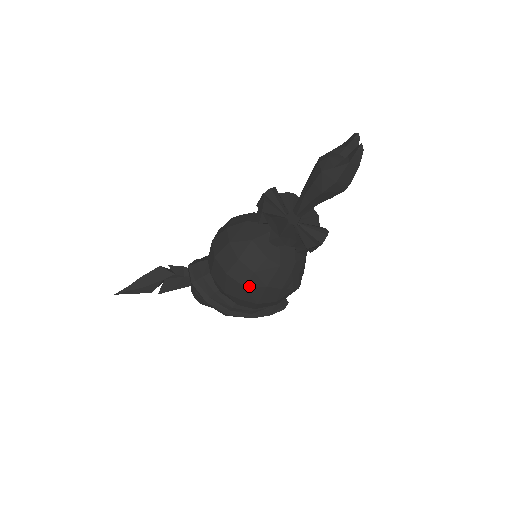
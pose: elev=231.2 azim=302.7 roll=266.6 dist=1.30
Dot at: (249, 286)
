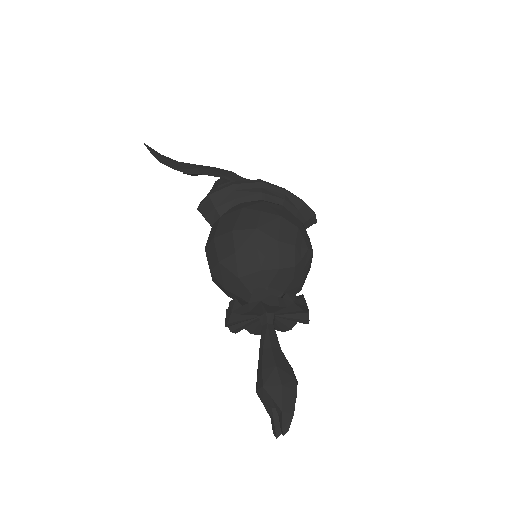
Dot at: occluded
